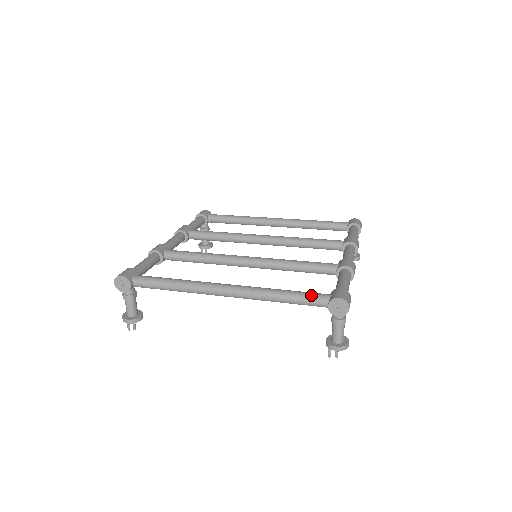
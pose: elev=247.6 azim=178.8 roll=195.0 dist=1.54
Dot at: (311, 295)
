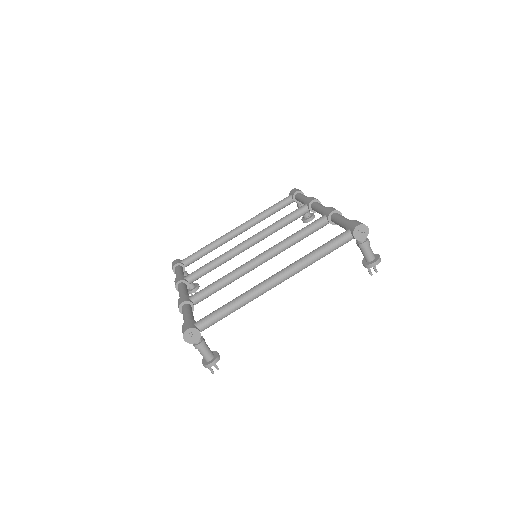
Dot at: (336, 239)
